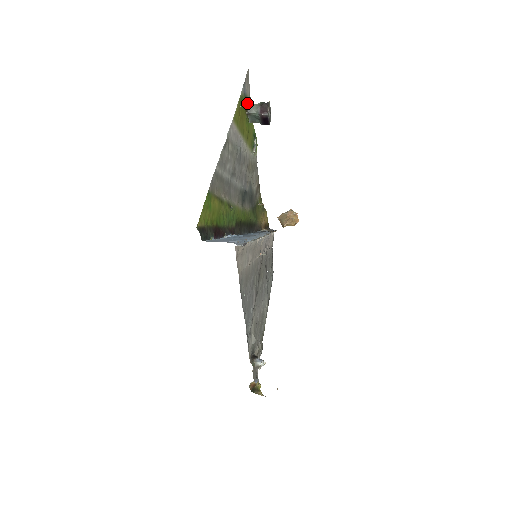
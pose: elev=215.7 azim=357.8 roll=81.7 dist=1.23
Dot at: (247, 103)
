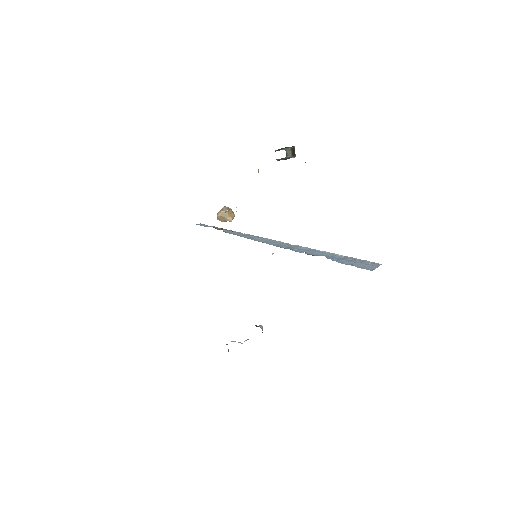
Dot at: (286, 150)
